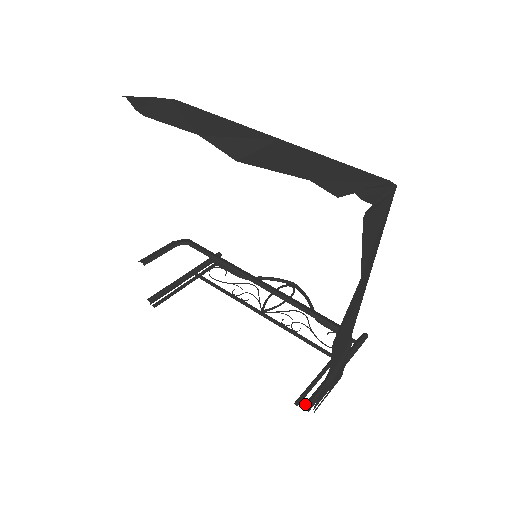
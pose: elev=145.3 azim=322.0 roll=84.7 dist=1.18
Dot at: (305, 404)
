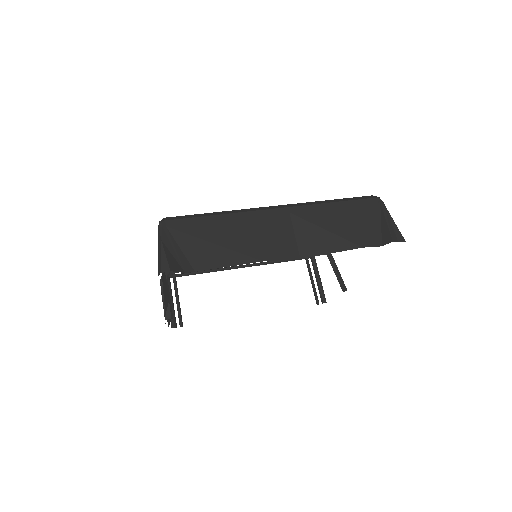
Dot at: (323, 301)
